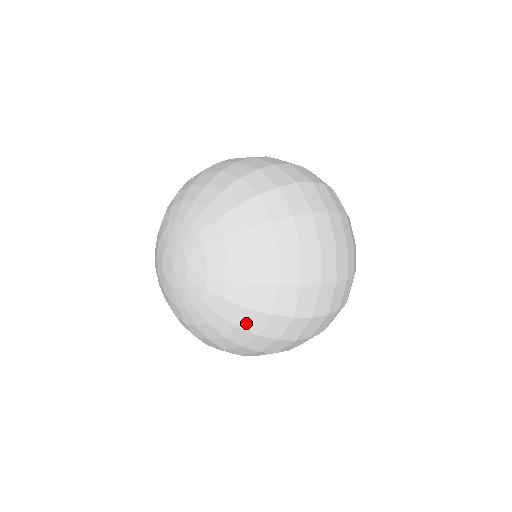
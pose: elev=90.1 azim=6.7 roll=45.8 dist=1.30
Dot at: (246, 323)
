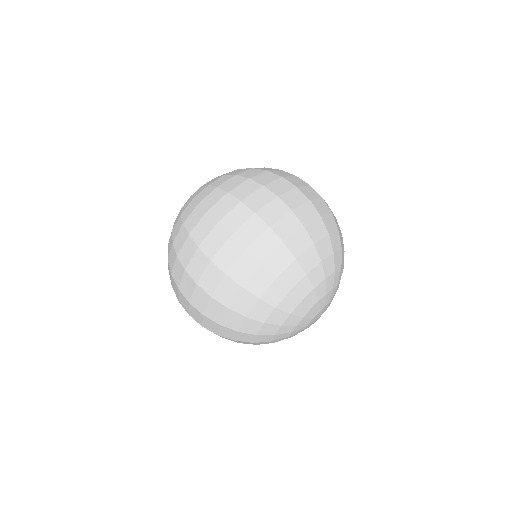
Dot at: (185, 212)
